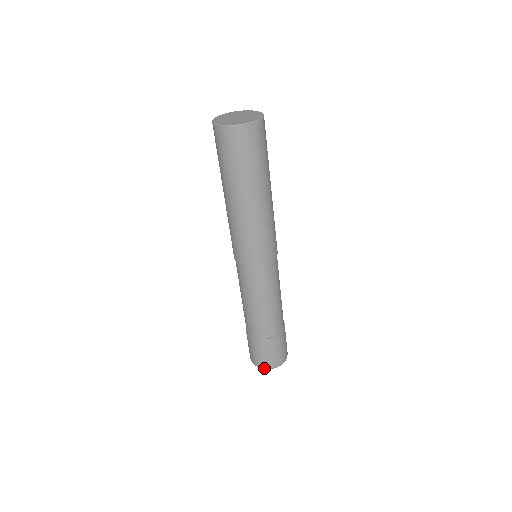
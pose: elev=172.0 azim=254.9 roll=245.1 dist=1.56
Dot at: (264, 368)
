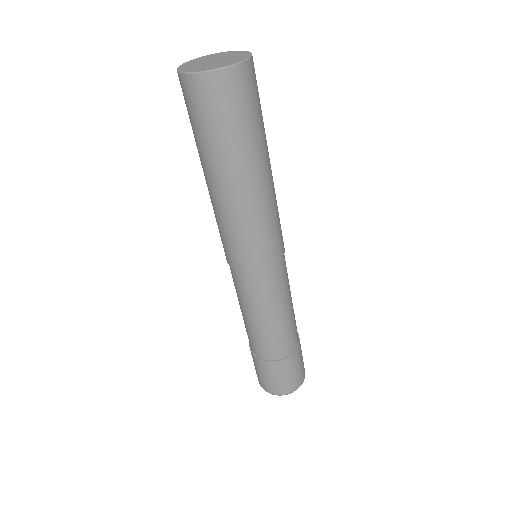
Dot at: (277, 394)
